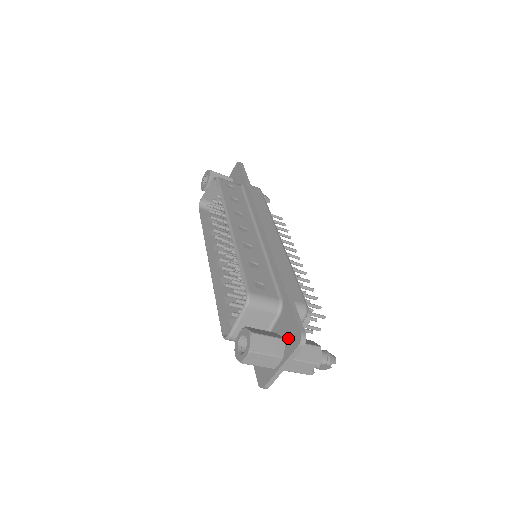
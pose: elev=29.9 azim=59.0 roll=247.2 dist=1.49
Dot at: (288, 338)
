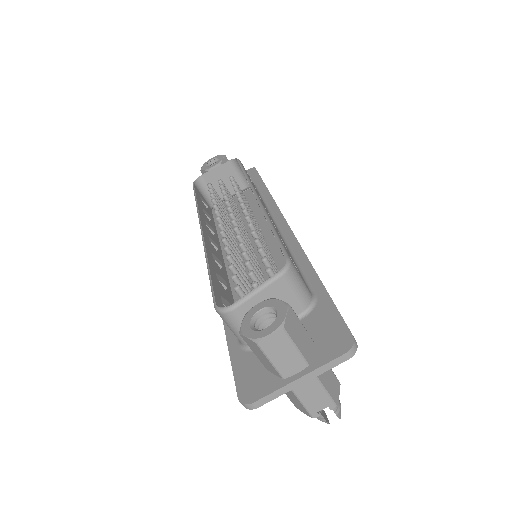
Dot at: (323, 342)
